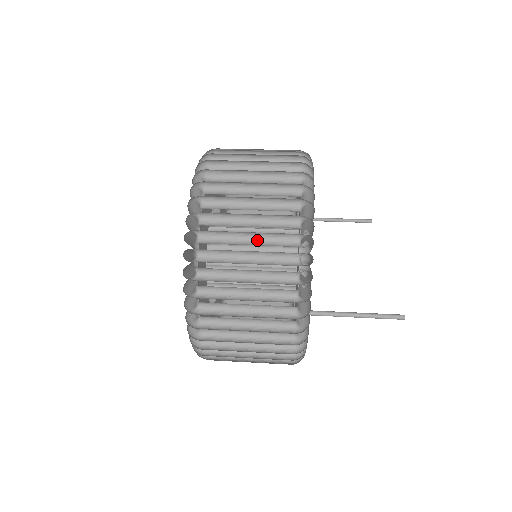
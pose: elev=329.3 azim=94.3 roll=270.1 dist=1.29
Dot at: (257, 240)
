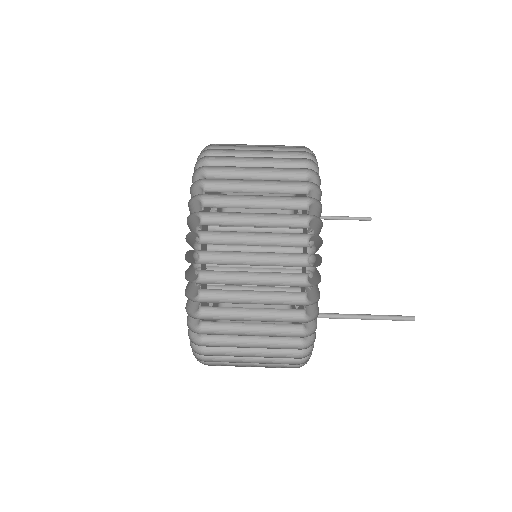
Dot at: (263, 240)
